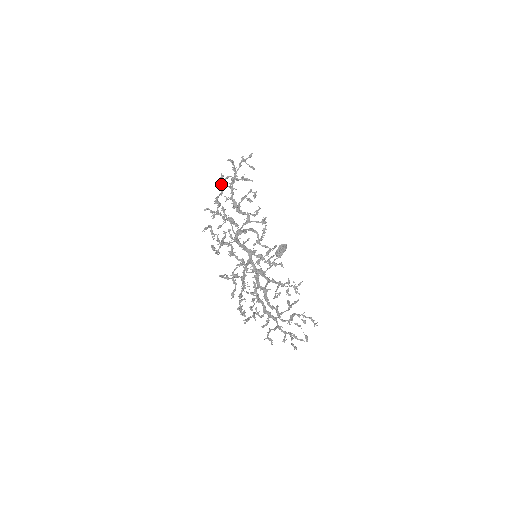
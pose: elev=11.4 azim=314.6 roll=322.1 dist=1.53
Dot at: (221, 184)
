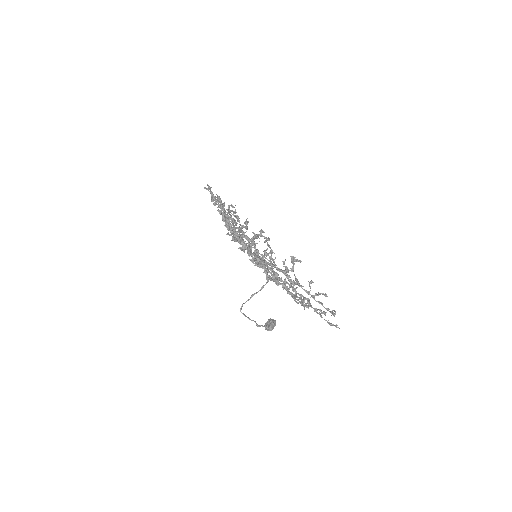
Dot at: occluded
